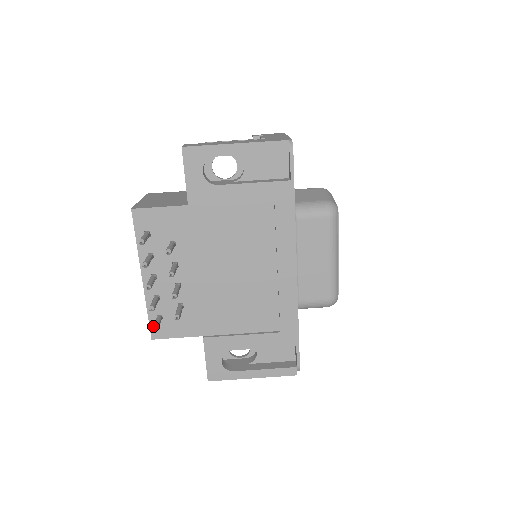
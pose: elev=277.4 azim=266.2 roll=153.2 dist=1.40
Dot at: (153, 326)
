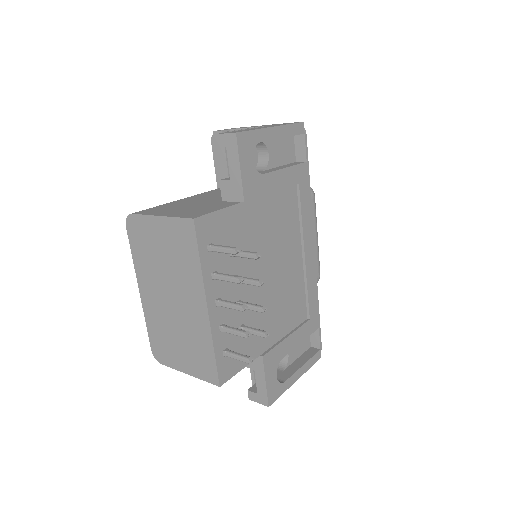
Dot at: (246, 358)
